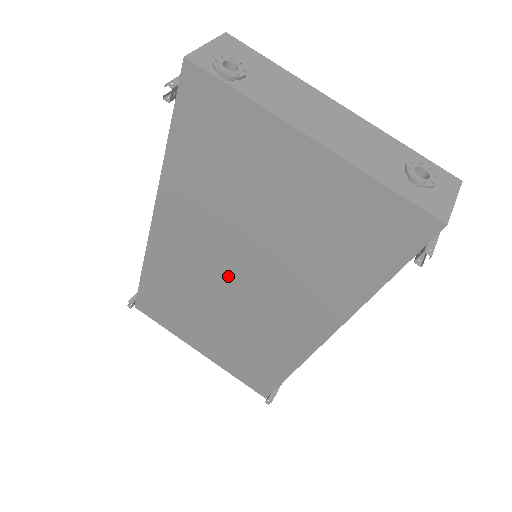
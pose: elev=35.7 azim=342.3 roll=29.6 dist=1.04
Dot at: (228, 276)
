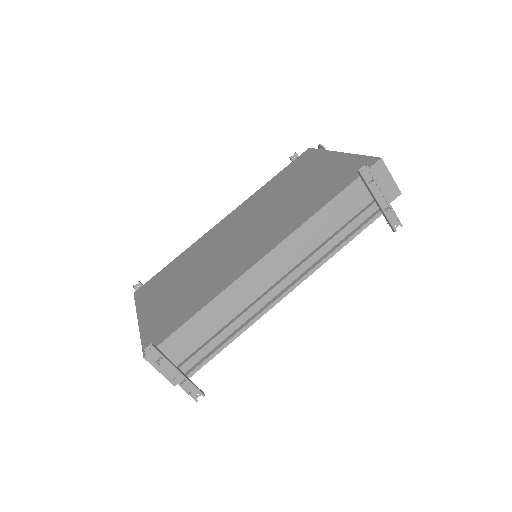
Dot at: (237, 234)
